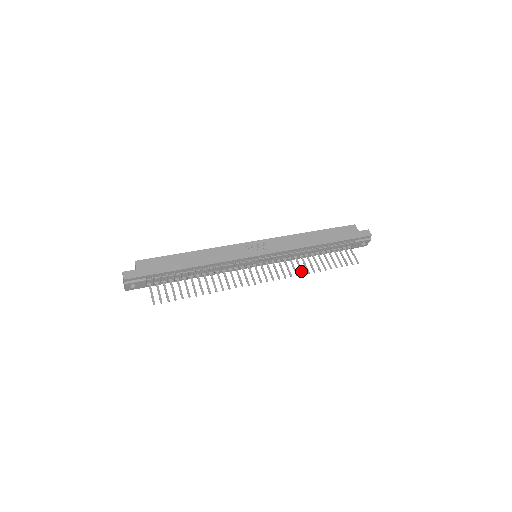
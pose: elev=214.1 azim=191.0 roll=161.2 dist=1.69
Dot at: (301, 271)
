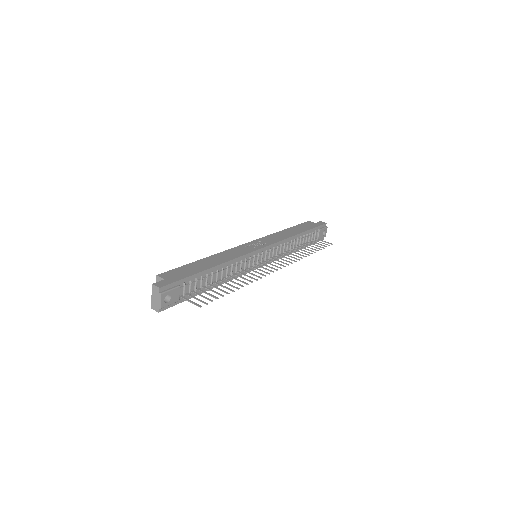
Dot at: (299, 257)
